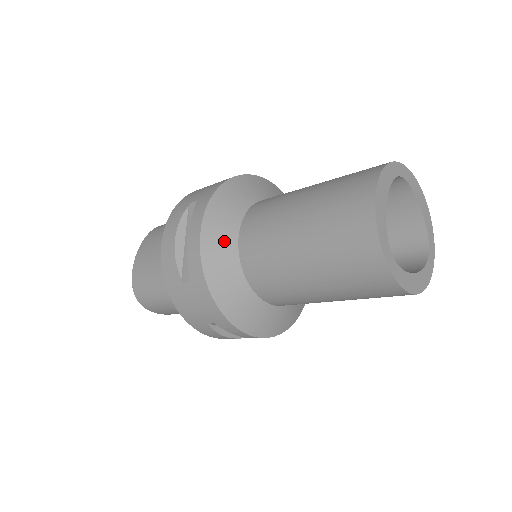
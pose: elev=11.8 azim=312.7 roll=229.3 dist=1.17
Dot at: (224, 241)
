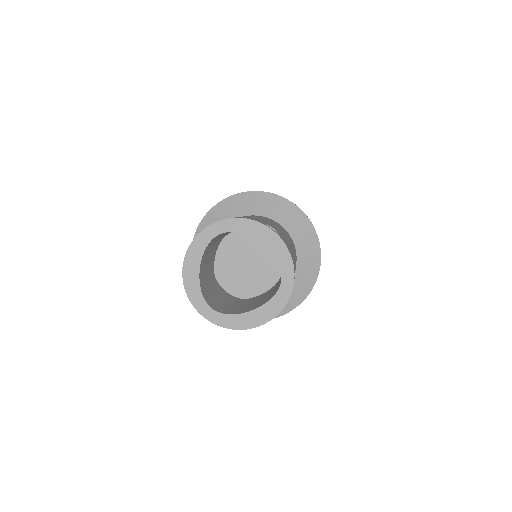
Dot at: occluded
